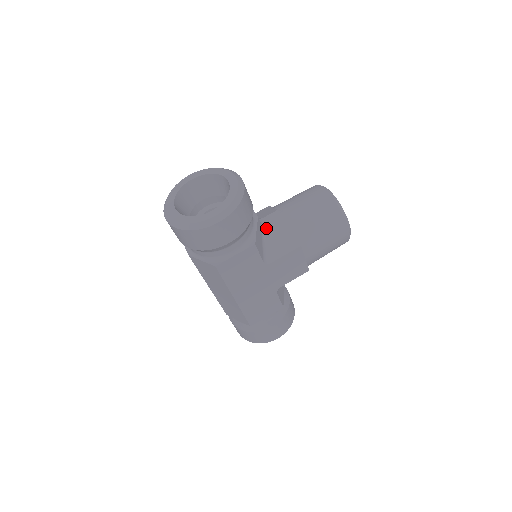
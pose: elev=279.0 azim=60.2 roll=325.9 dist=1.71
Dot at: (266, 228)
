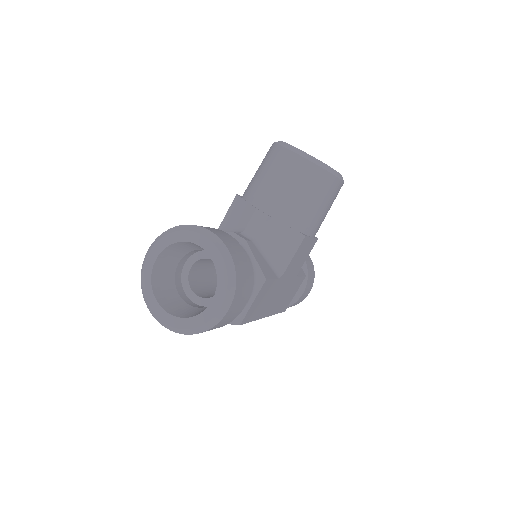
Dot at: (258, 239)
